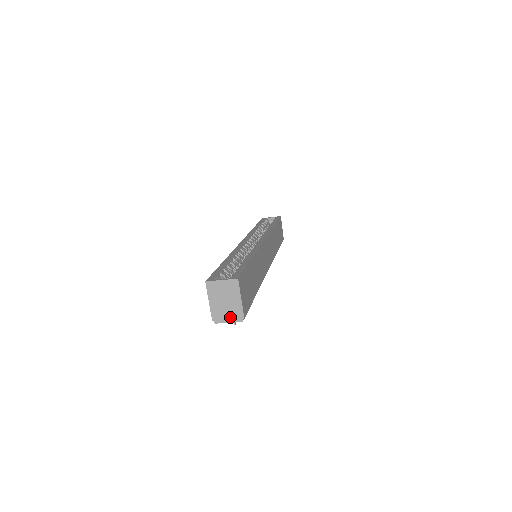
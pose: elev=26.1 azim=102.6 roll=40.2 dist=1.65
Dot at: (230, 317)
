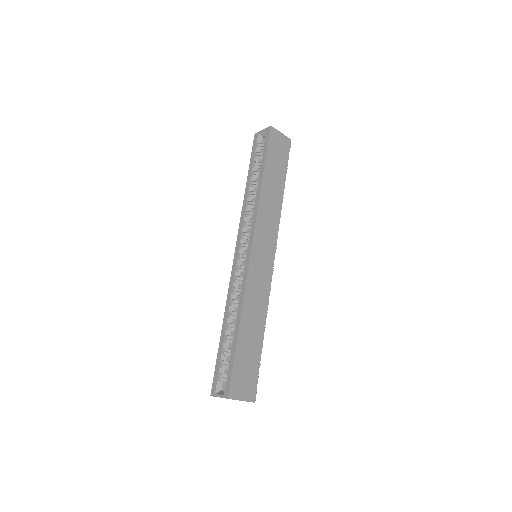
Dot at: occluded
